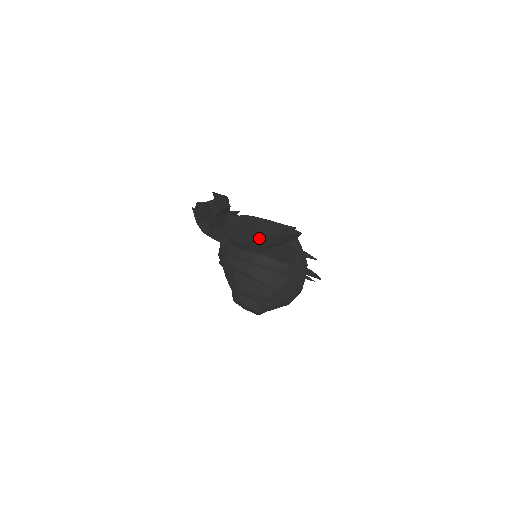
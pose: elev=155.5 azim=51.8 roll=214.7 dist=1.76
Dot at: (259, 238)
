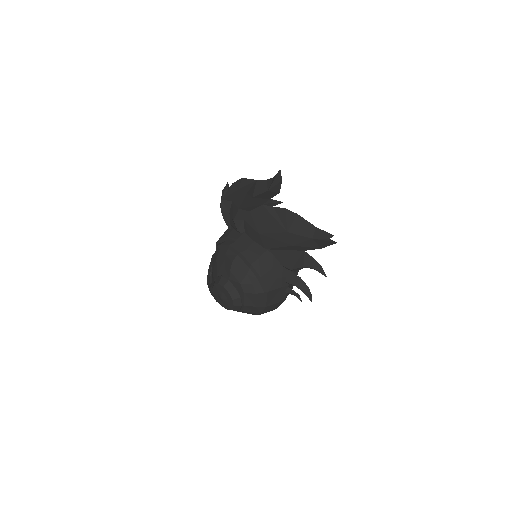
Dot at: (287, 233)
